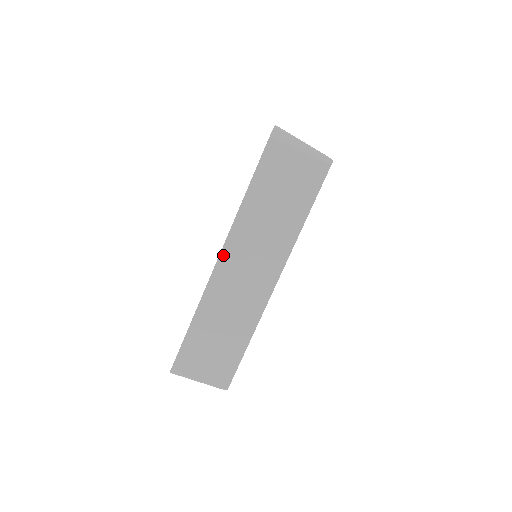
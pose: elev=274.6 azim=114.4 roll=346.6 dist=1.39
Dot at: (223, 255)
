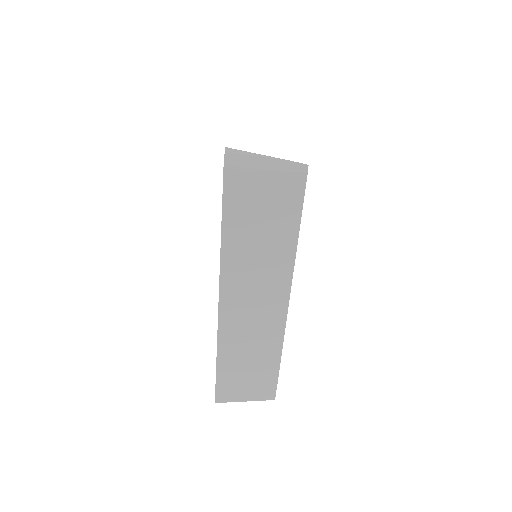
Dot at: (222, 298)
